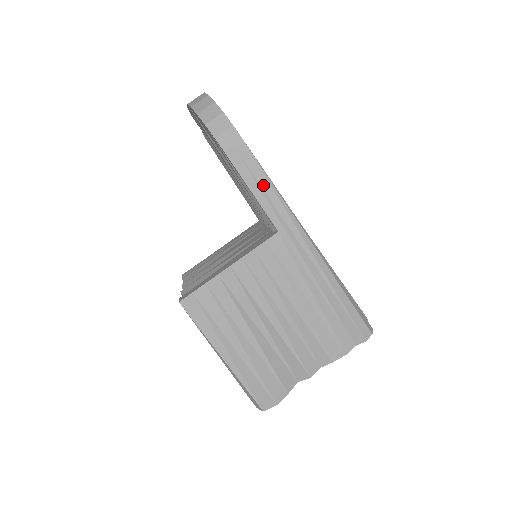
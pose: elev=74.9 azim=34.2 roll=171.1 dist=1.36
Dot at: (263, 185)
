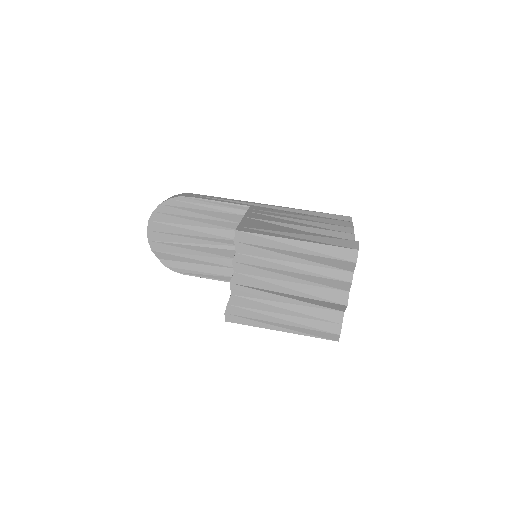
Dot at: (221, 199)
